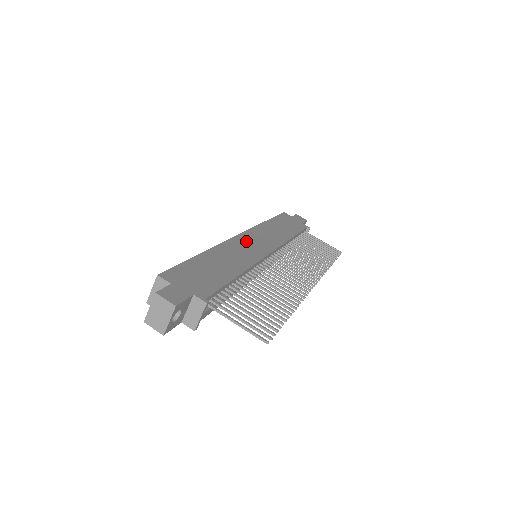
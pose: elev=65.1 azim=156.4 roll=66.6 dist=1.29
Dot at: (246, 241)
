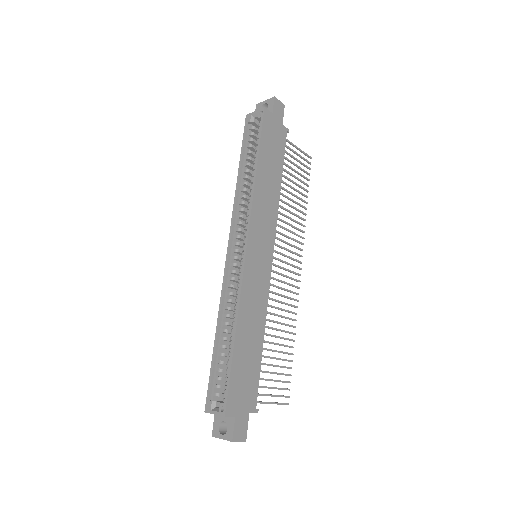
Dot at: (254, 258)
